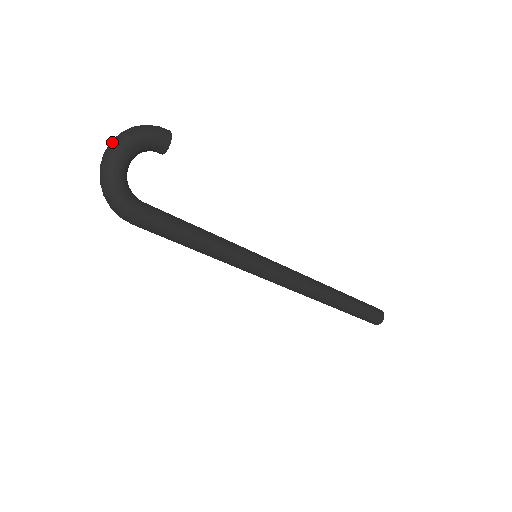
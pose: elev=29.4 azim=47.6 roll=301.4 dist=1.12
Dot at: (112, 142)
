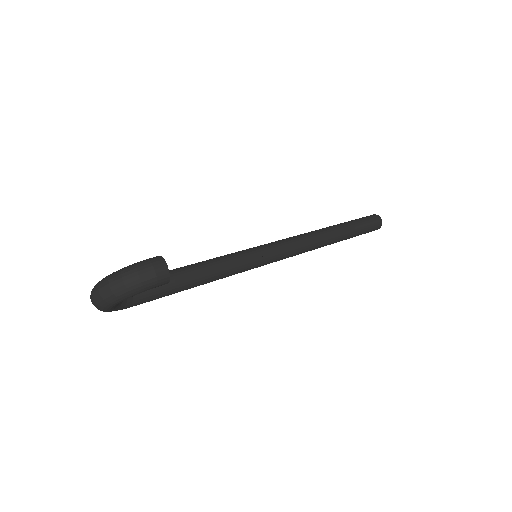
Dot at: (101, 297)
